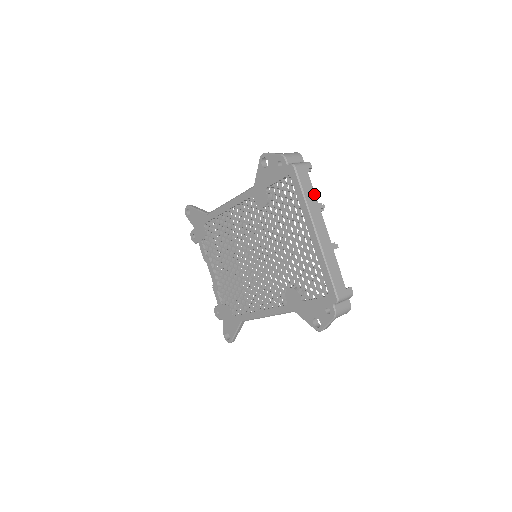
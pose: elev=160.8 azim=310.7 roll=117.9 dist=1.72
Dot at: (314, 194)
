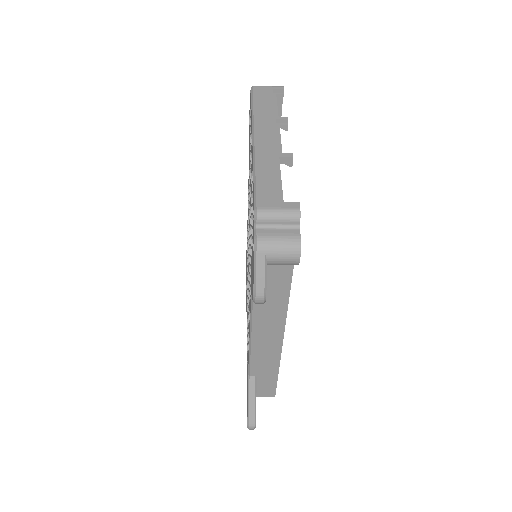
Dot at: (273, 108)
